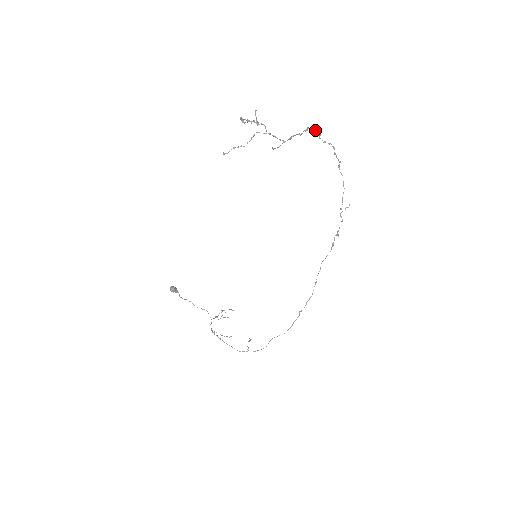
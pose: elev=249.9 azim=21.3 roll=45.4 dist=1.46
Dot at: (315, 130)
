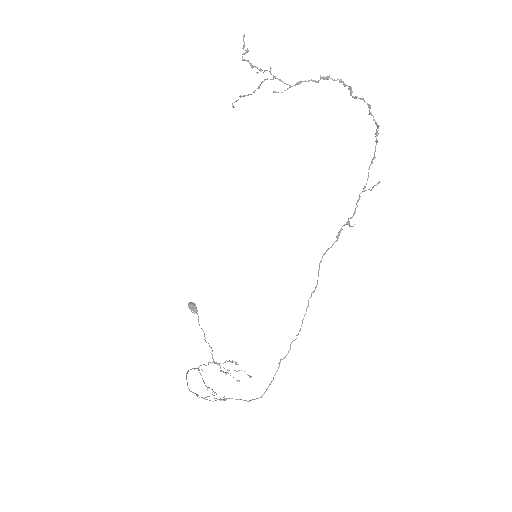
Dot at: (345, 85)
